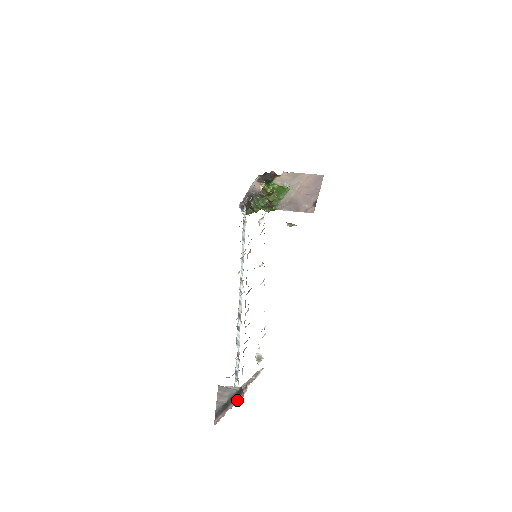
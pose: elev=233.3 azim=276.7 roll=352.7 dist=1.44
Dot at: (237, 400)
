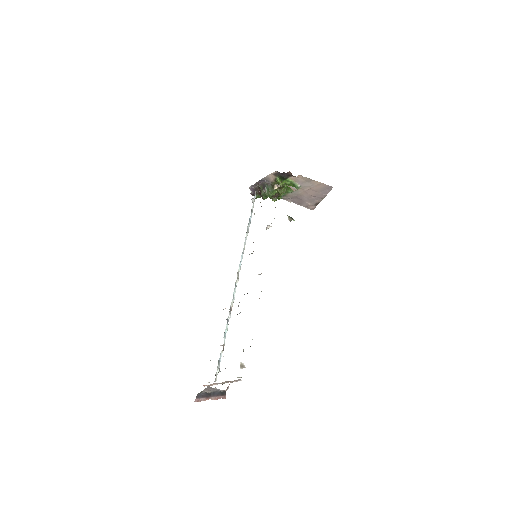
Dot at: (219, 397)
